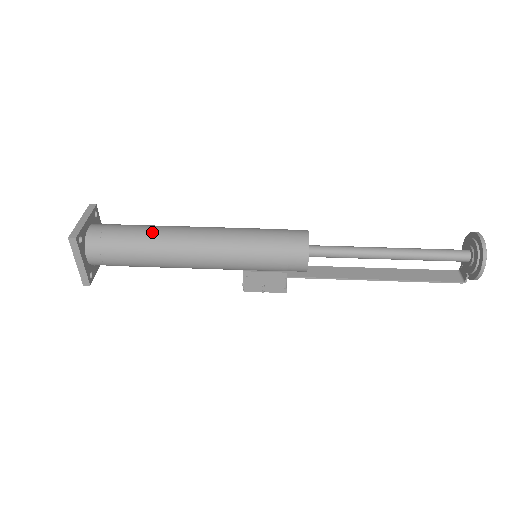
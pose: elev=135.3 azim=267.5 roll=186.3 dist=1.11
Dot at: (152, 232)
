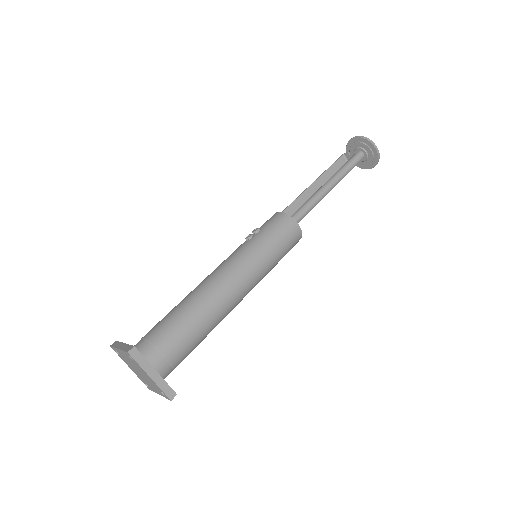
Dot at: (206, 323)
